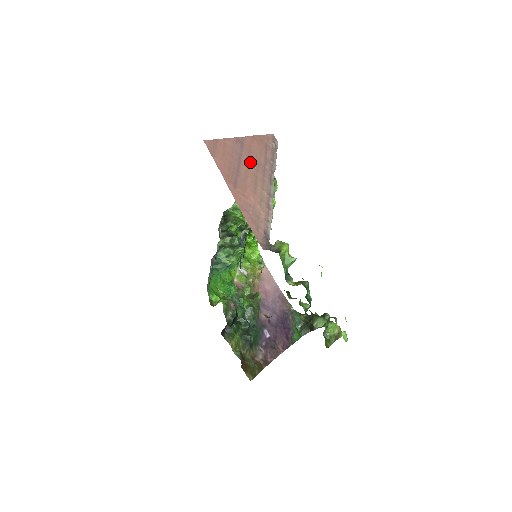
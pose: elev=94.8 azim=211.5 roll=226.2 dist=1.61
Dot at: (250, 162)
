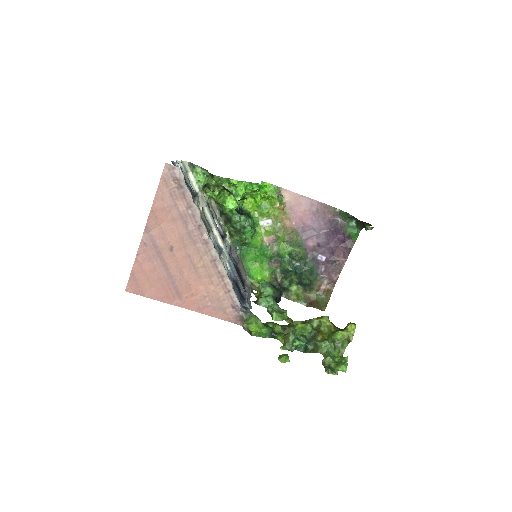
Dot at: (172, 248)
